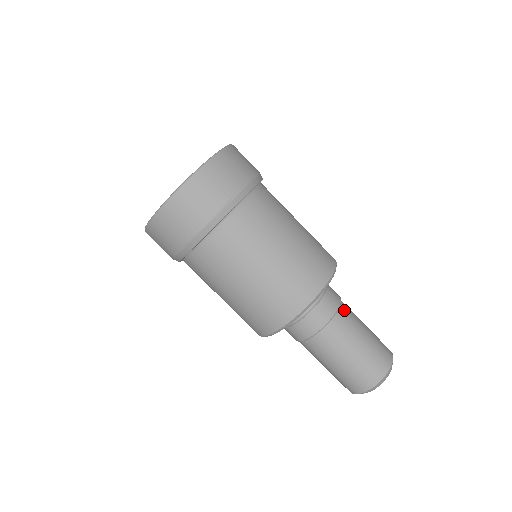
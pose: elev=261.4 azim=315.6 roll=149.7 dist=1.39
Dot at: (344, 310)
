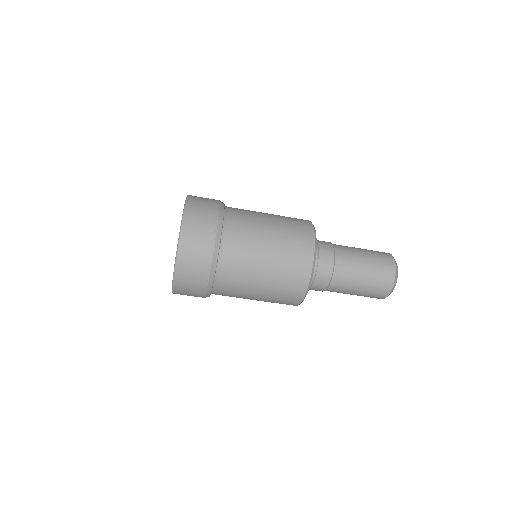
Dot at: (339, 265)
